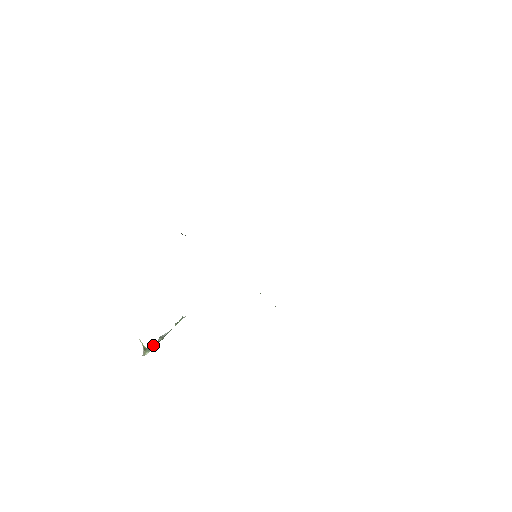
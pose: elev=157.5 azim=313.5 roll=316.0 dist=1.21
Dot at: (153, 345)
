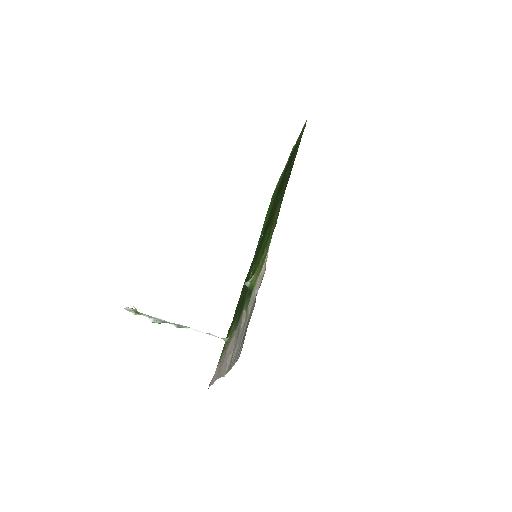
Dot at: occluded
